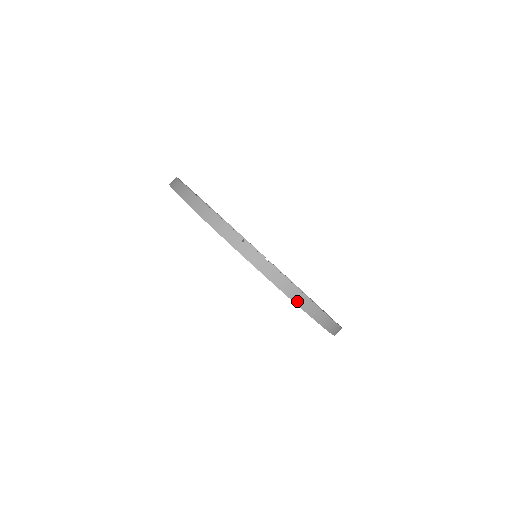
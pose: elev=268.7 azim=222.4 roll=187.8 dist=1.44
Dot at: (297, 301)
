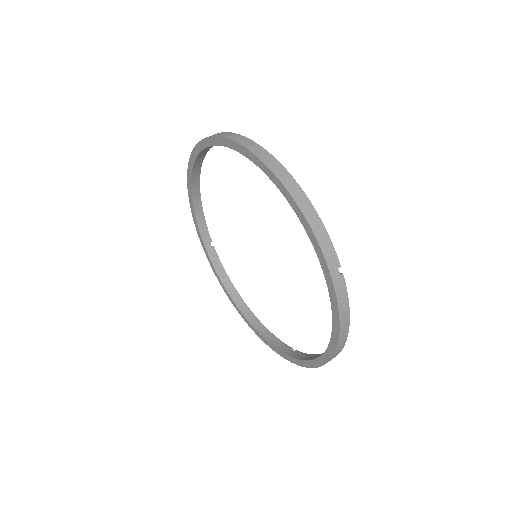
Dot at: (252, 150)
